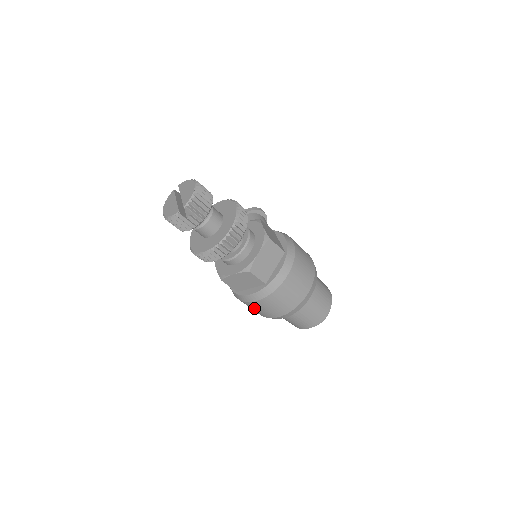
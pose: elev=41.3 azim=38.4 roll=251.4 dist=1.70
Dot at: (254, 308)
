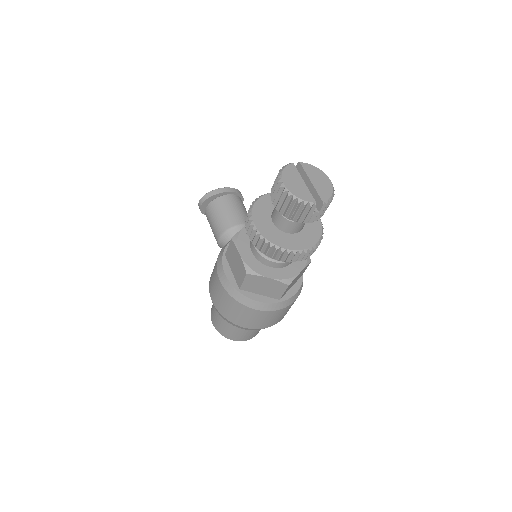
Dot at: (237, 311)
